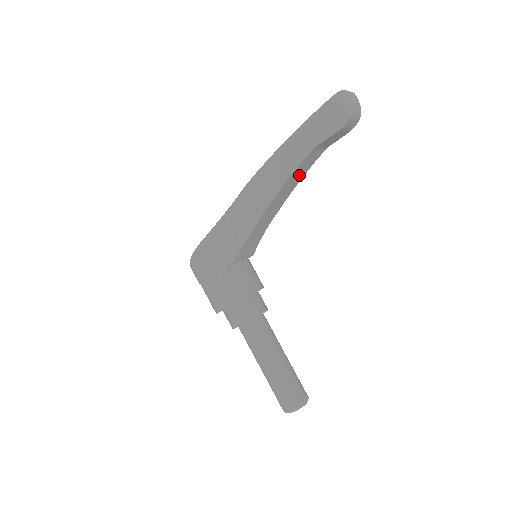
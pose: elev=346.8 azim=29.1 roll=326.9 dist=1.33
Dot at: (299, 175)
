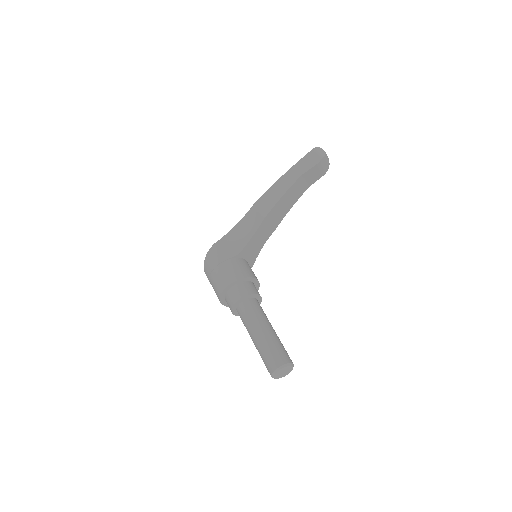
Dot at: (290, 201)
